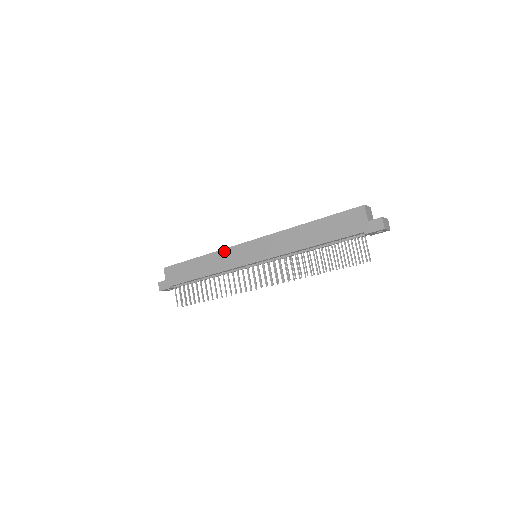
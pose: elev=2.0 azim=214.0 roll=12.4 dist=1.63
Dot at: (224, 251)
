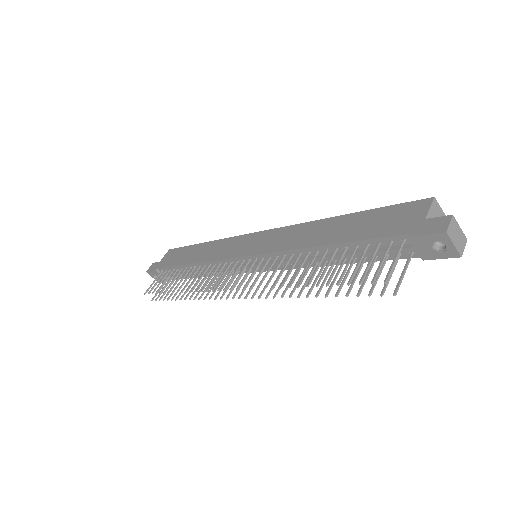
Dot at: (229, 239)
